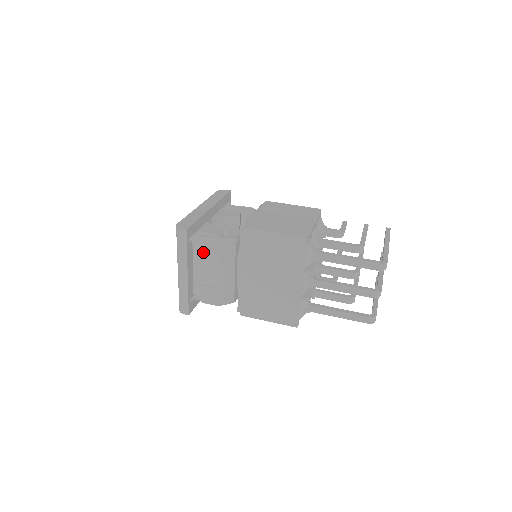
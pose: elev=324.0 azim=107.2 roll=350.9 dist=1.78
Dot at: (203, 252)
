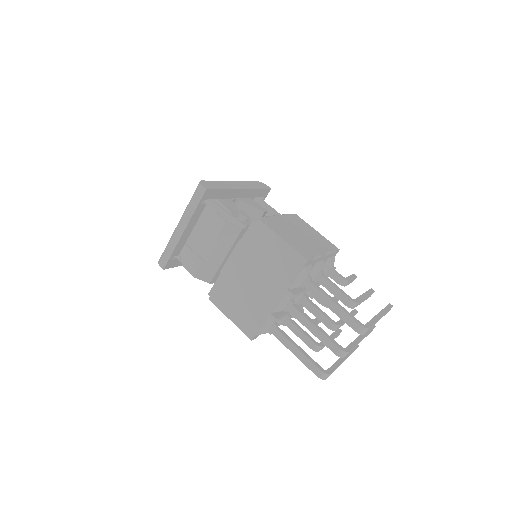
Dot at: (209, 219)
